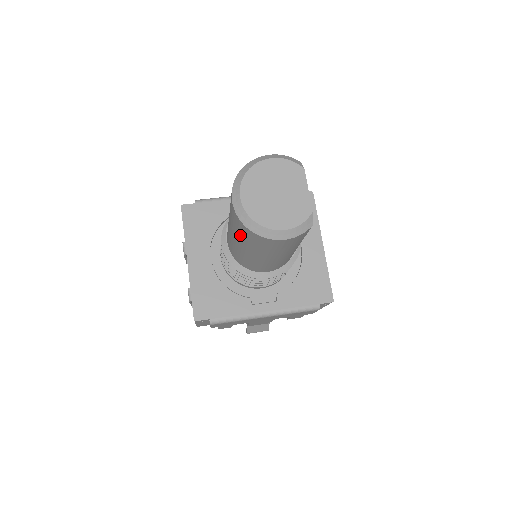
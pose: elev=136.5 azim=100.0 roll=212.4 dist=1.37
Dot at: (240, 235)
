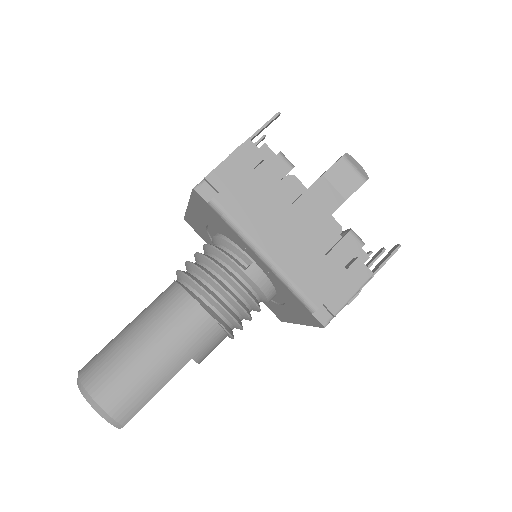
Dot at: occluded
